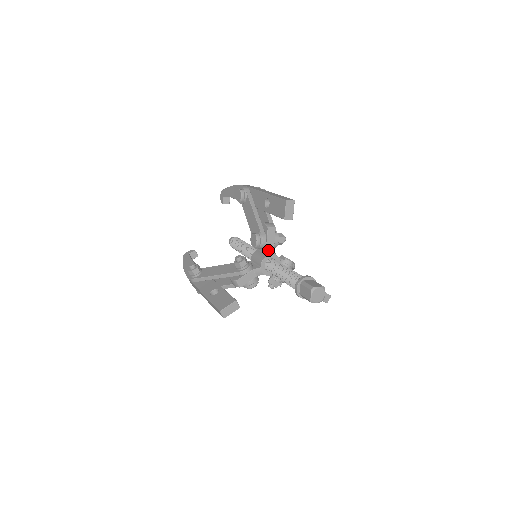
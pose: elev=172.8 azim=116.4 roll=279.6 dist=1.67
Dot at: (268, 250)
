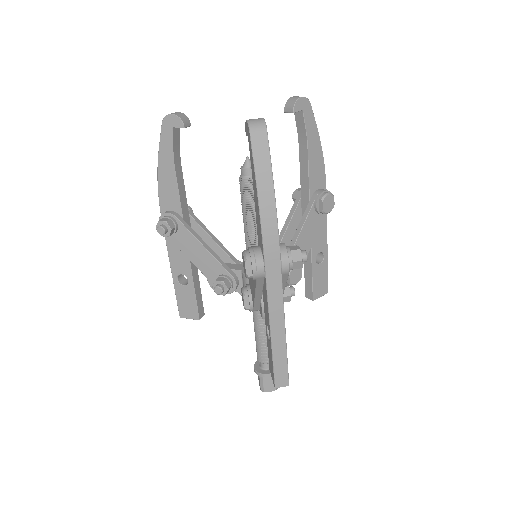
Dot at: occluded
